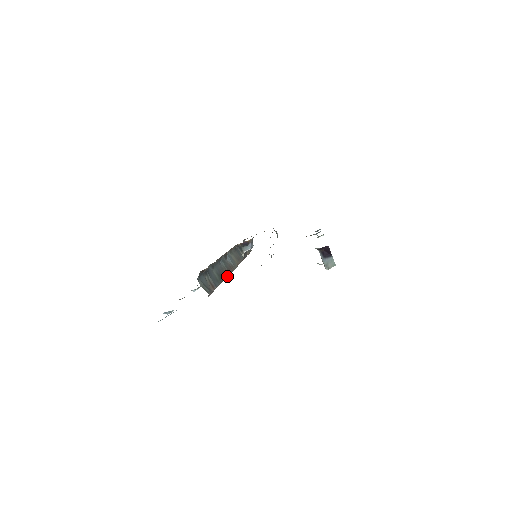
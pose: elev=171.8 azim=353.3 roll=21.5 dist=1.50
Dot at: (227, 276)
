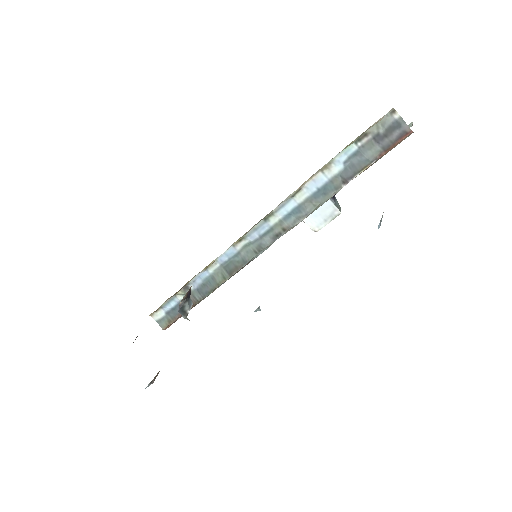
Dot at: occluded
